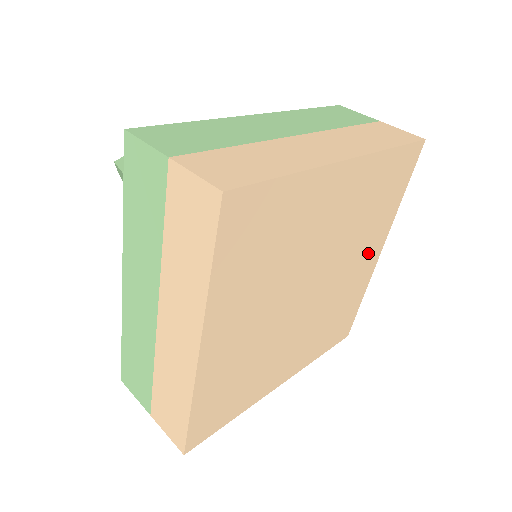
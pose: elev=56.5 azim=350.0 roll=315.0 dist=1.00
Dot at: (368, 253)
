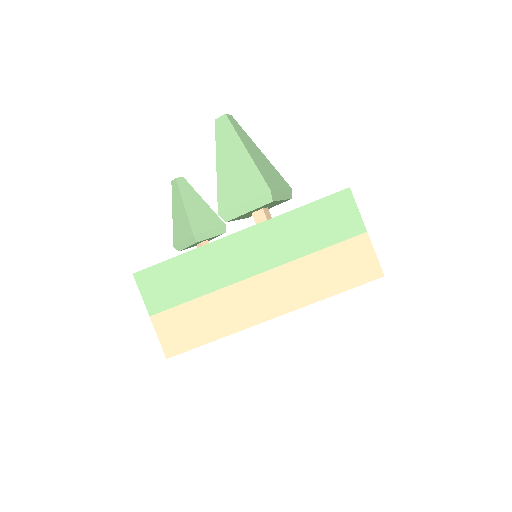
Dot at: occluded
